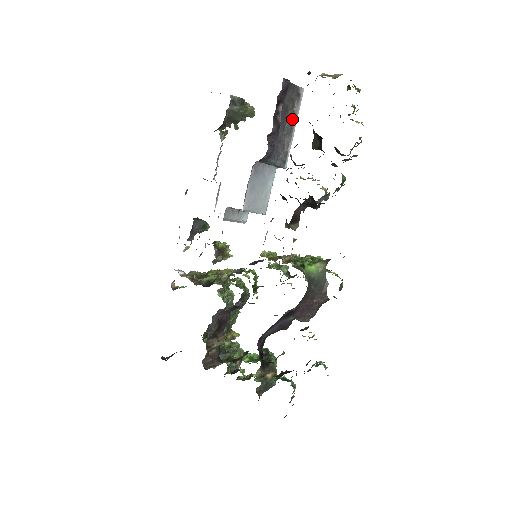
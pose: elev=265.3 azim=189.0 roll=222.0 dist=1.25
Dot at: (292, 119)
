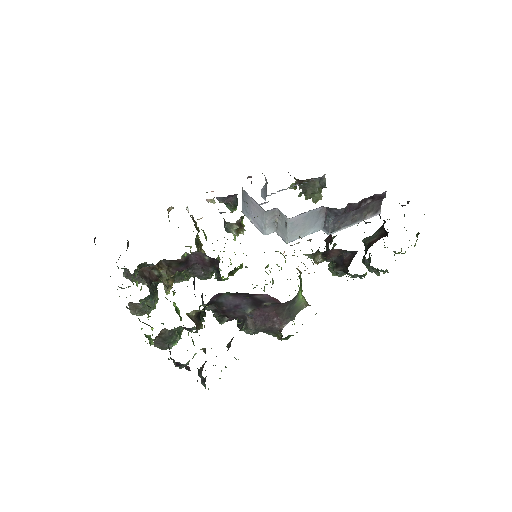
Dot at: (361, 217)
